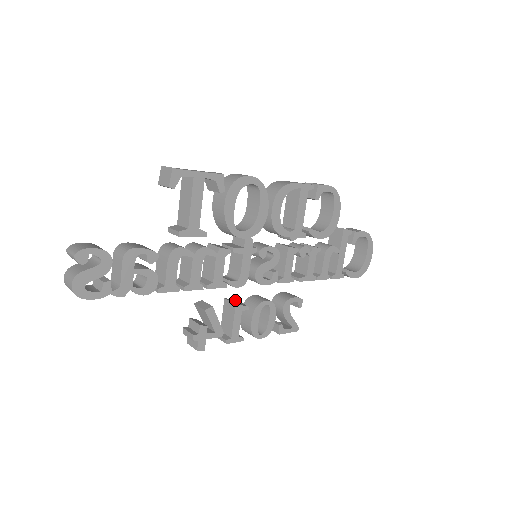
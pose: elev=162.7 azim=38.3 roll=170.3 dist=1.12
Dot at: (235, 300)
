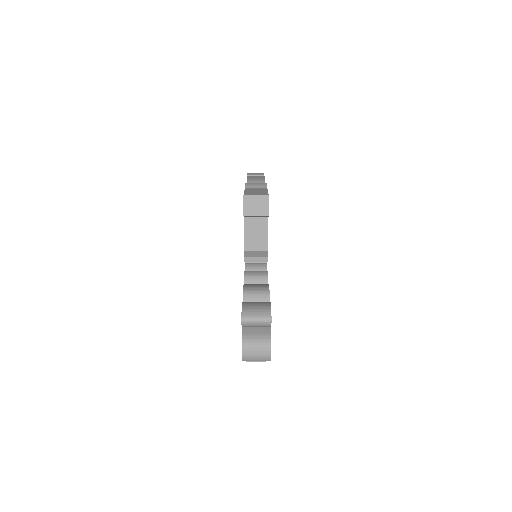
Dot at: occluded
